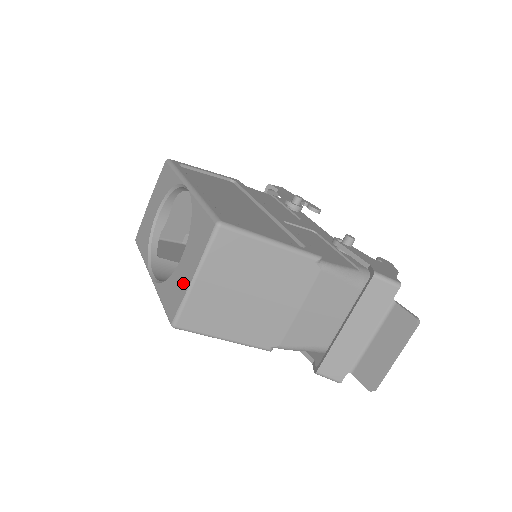
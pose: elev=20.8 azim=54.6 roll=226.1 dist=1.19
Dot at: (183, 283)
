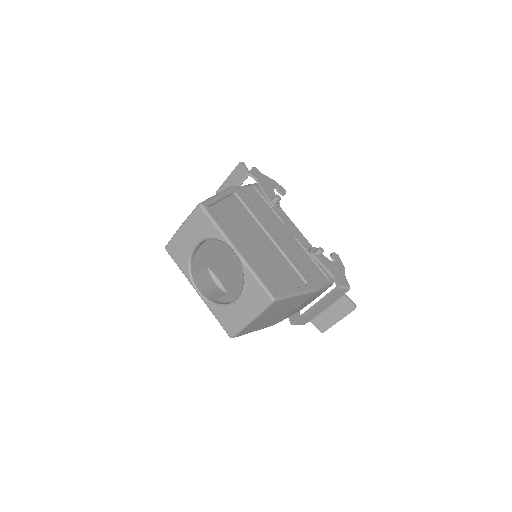
Dot at: (241, 319)
